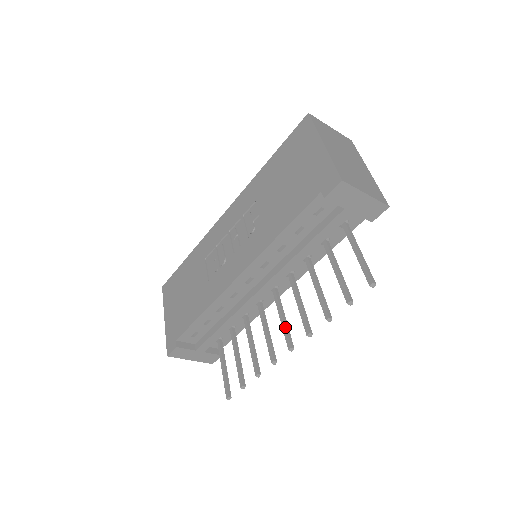
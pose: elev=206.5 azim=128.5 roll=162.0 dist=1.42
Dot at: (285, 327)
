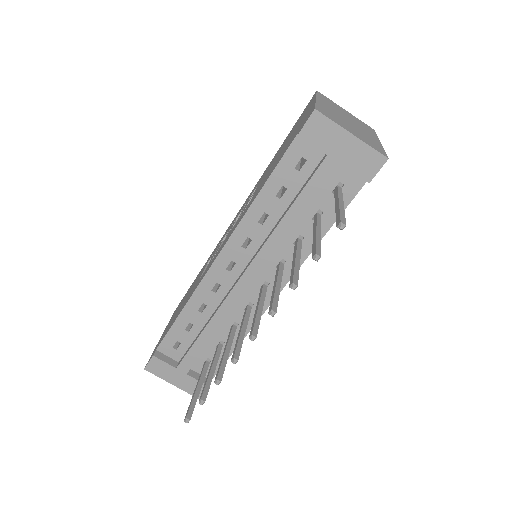
Dot at: (255, 316)
